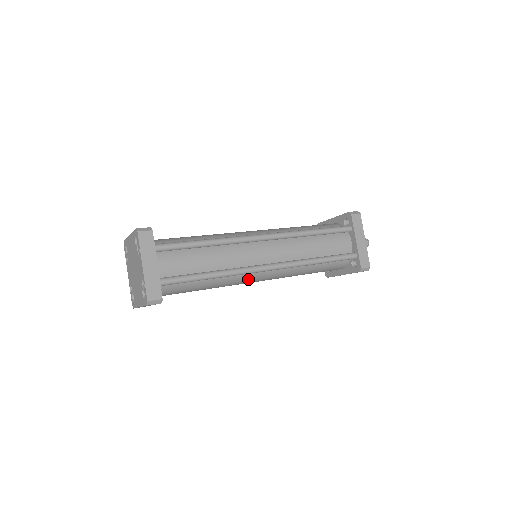
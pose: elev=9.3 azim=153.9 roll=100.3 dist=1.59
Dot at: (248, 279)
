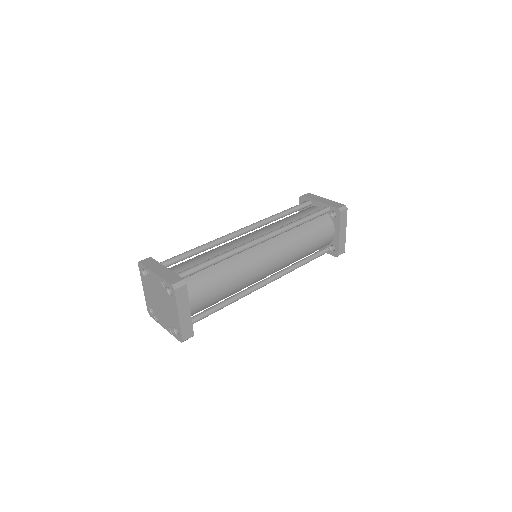
Dot at: (256, 260)
